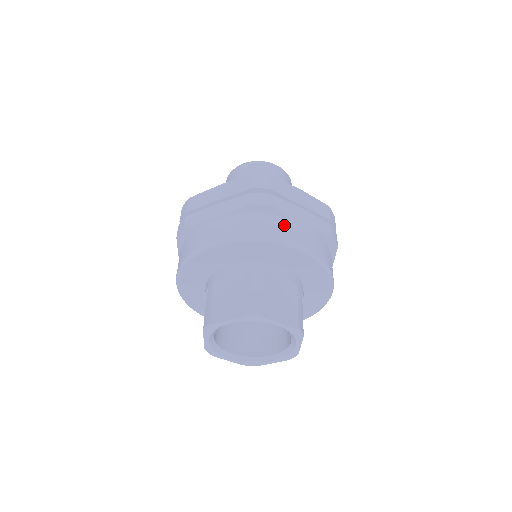
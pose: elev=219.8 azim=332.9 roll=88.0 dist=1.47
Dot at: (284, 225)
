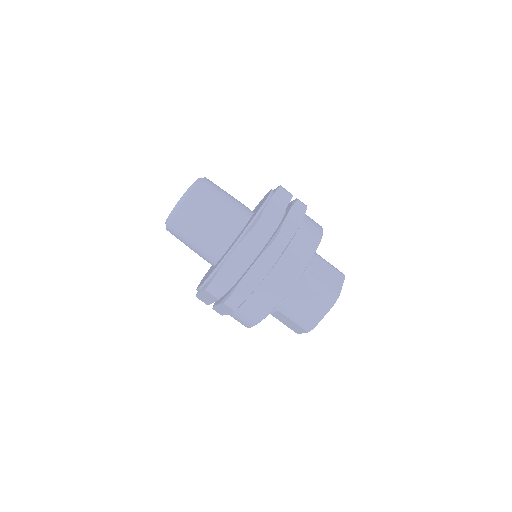
Dot at: (302, 240)
